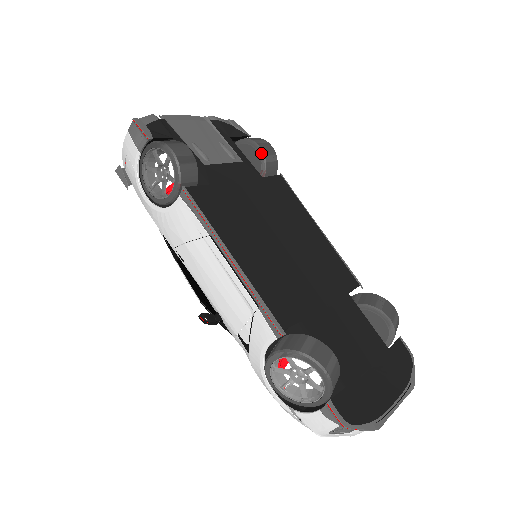
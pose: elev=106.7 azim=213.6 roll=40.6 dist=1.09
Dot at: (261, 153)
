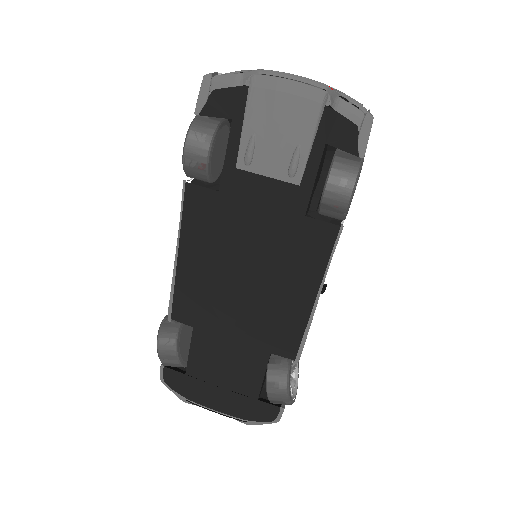
Dot at: (321, 196)
